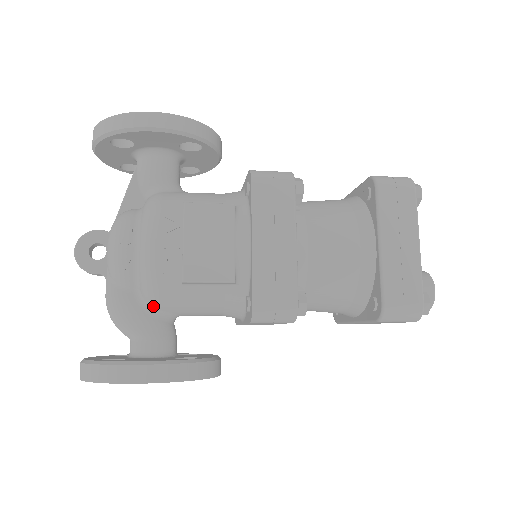
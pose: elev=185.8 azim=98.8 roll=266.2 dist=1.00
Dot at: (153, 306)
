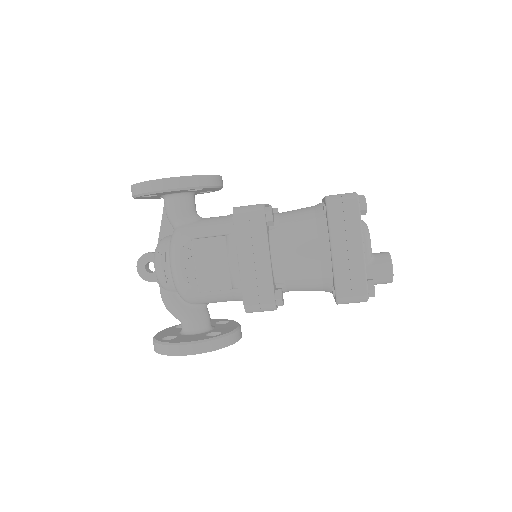
Dot at: (188, 302)
